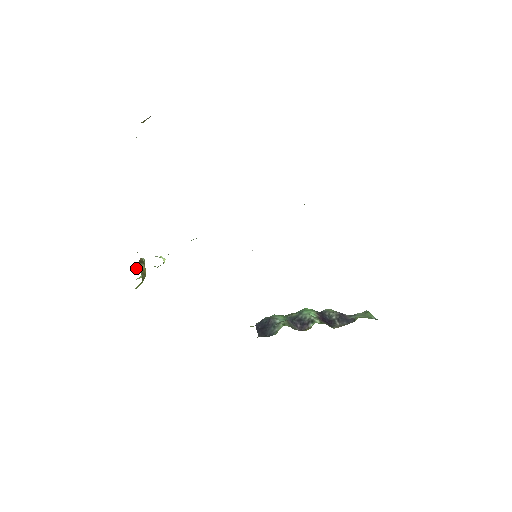
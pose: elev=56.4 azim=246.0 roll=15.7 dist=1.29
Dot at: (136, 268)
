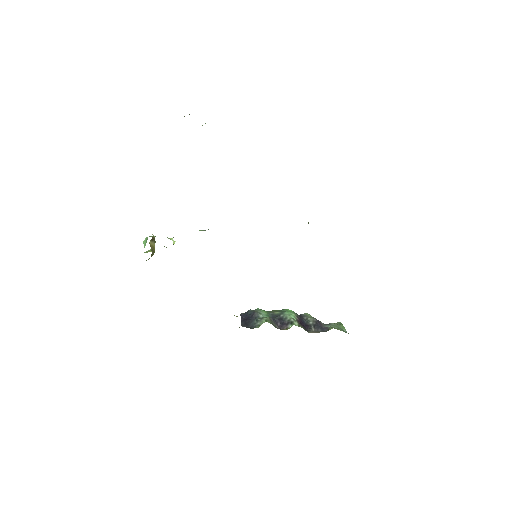
Dot at: (145, 242)
